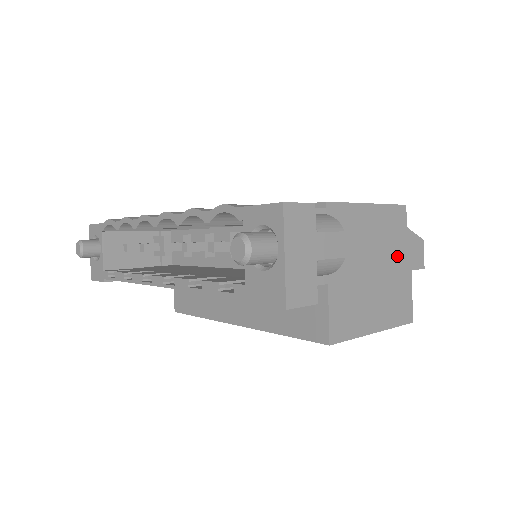
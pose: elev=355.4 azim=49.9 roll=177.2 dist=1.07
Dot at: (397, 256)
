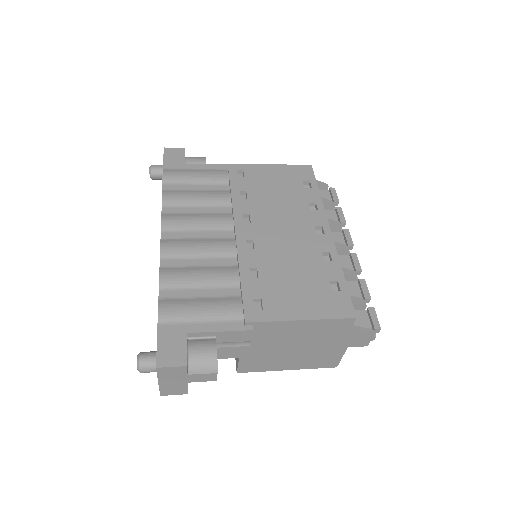
Dot at: (330, 342)
